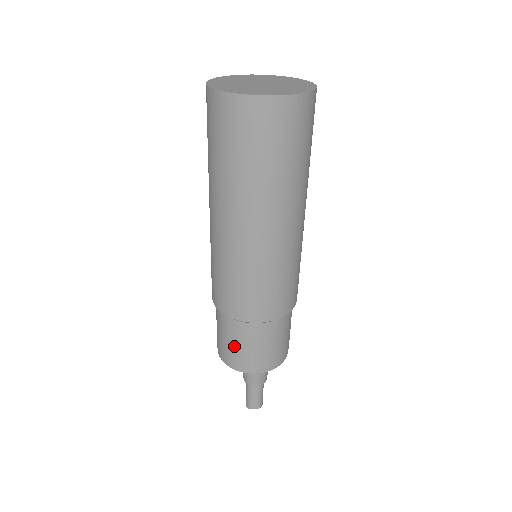
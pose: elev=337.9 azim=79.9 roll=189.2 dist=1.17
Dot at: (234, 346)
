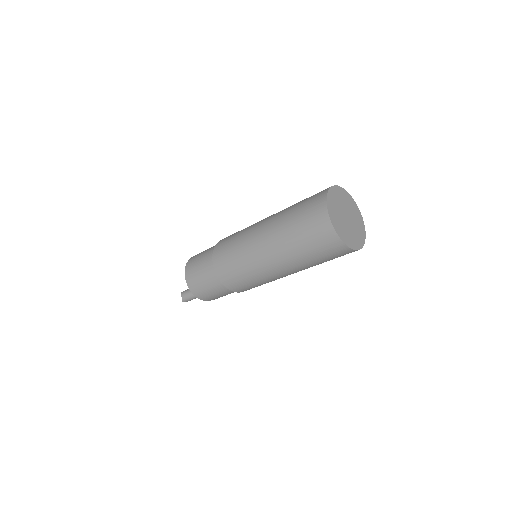
Dot at: (221, 296)
